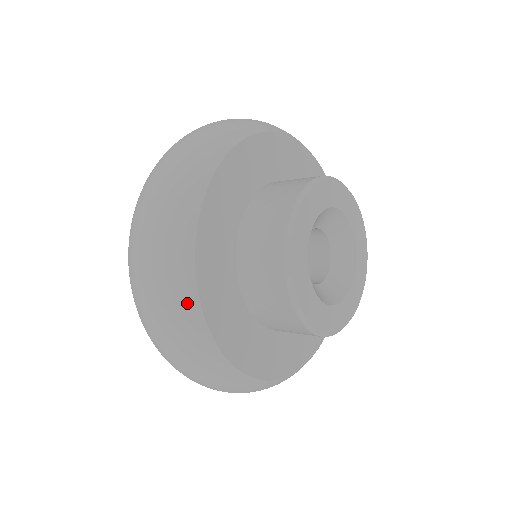
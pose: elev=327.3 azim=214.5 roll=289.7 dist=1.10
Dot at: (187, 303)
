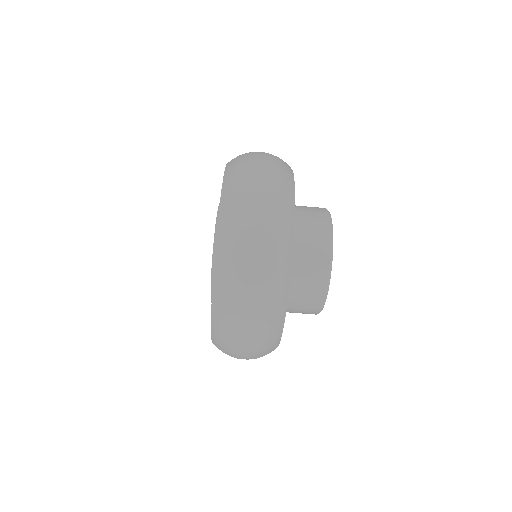
Dot at: (289, 202)
